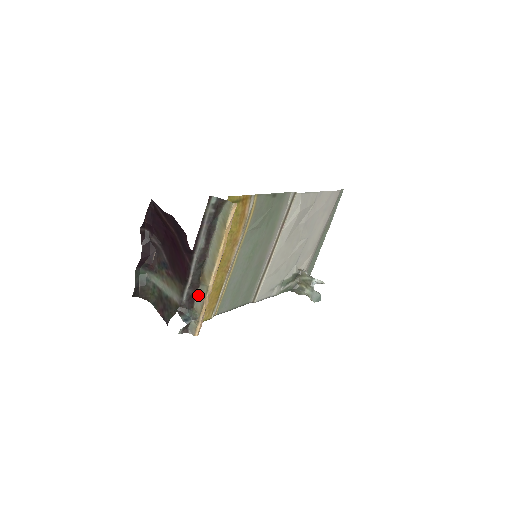
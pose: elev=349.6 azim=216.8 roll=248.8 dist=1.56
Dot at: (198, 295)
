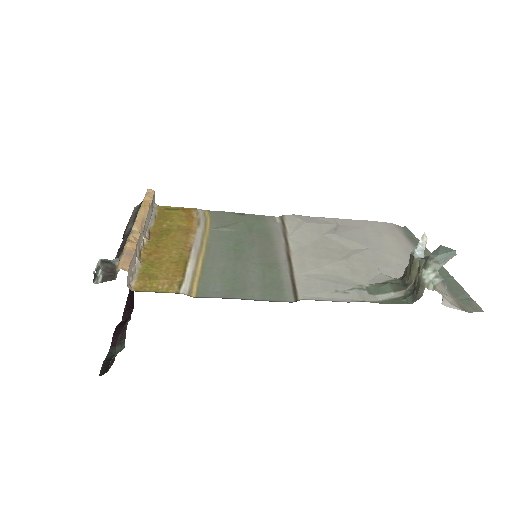
Dot at: occluded
